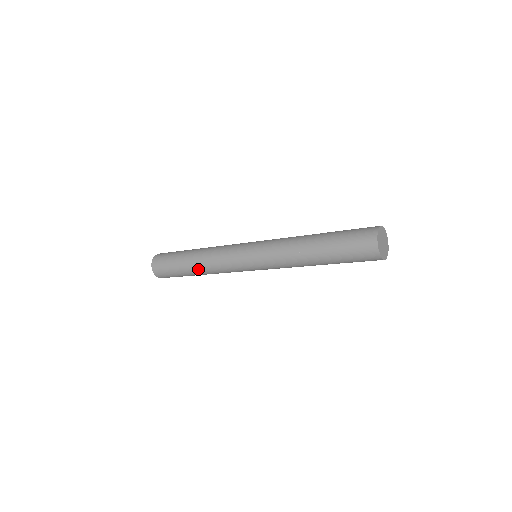
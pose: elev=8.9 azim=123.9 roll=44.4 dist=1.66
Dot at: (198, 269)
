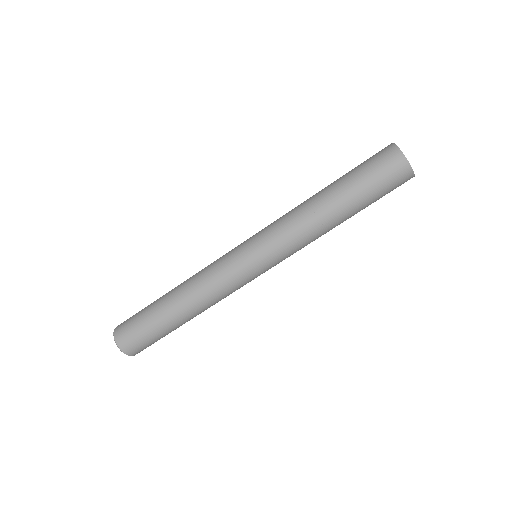
Dot at: (177, 291)
